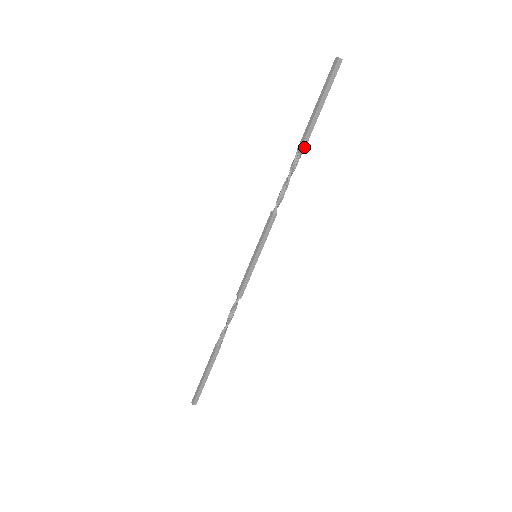
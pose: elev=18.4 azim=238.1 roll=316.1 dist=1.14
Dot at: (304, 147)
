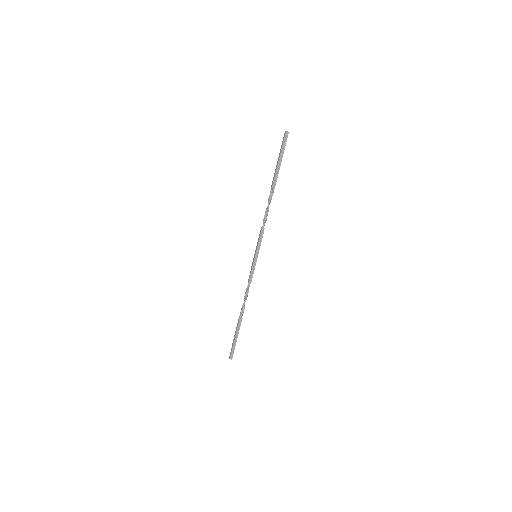
Dot at: (274, 185)
